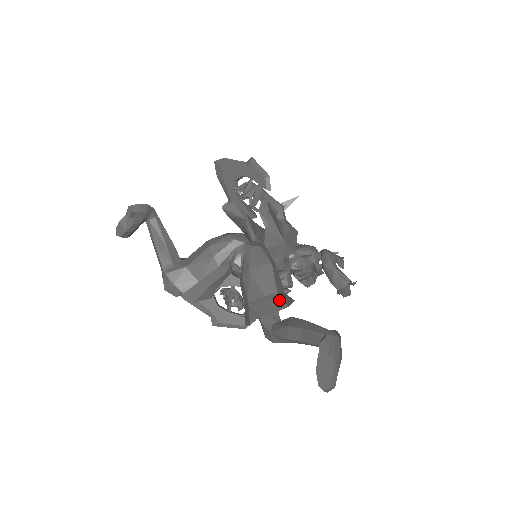
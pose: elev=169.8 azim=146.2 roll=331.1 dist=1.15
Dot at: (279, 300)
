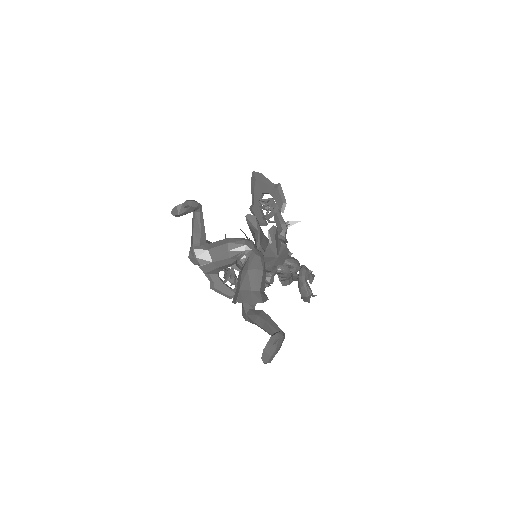
Dot at: (259, 296)
